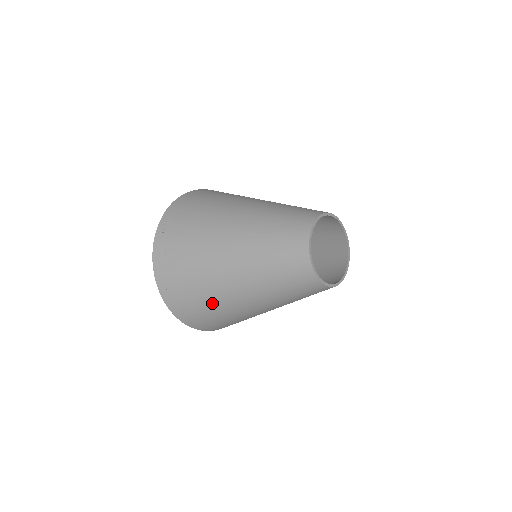
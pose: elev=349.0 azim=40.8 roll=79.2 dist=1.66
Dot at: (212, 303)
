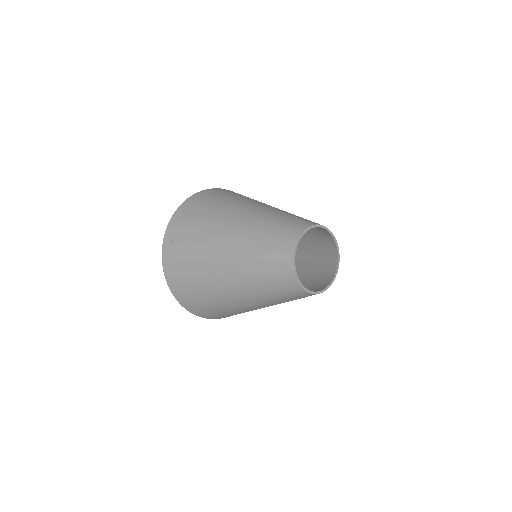
Dot at: (200, 275)
